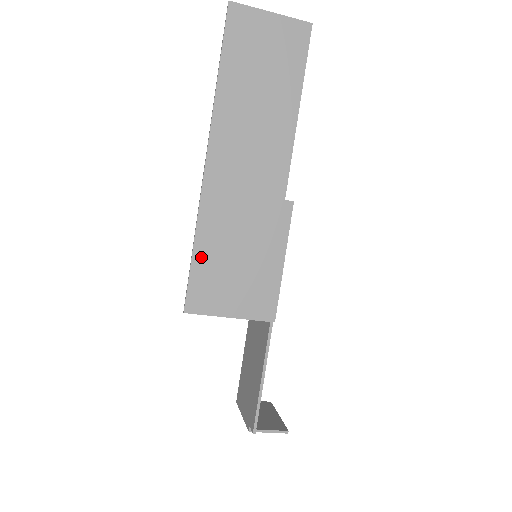
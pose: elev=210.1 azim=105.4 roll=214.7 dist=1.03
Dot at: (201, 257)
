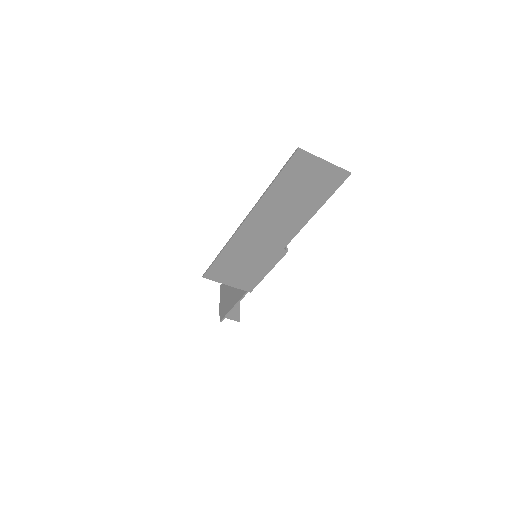
Dot at: (221, 260)
